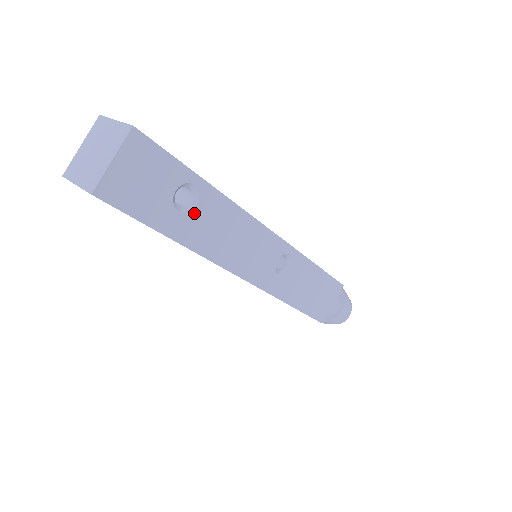
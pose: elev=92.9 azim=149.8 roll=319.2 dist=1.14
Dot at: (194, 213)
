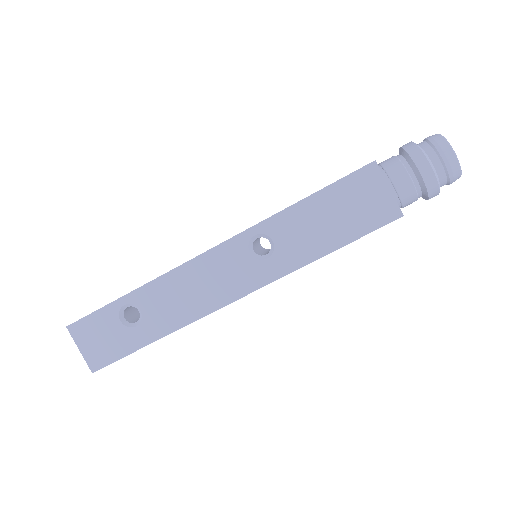
Dot at: (145, 315)
